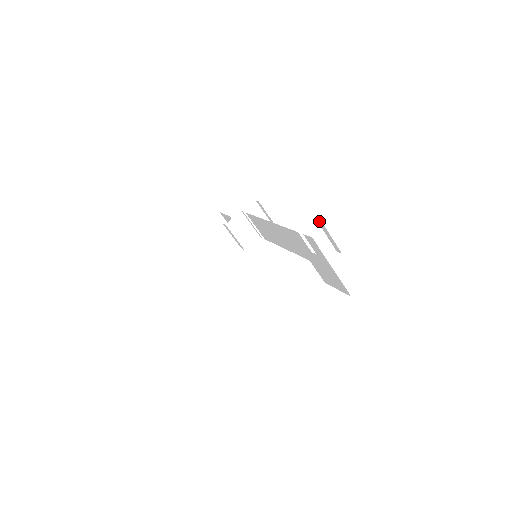
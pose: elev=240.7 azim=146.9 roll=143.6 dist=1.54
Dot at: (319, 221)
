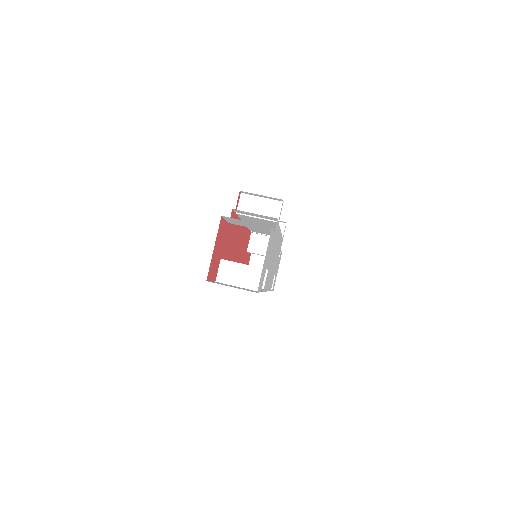
Dot at: (244, 193)
